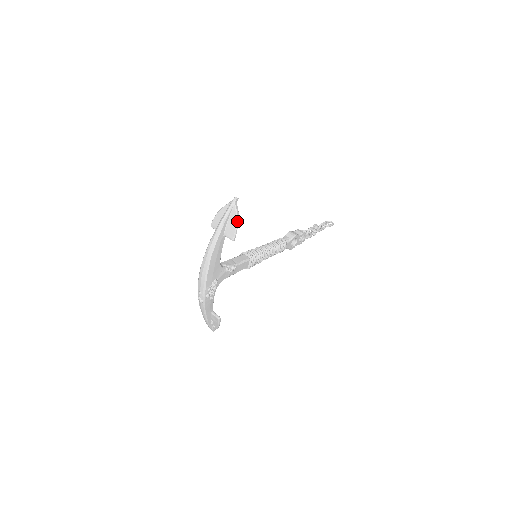
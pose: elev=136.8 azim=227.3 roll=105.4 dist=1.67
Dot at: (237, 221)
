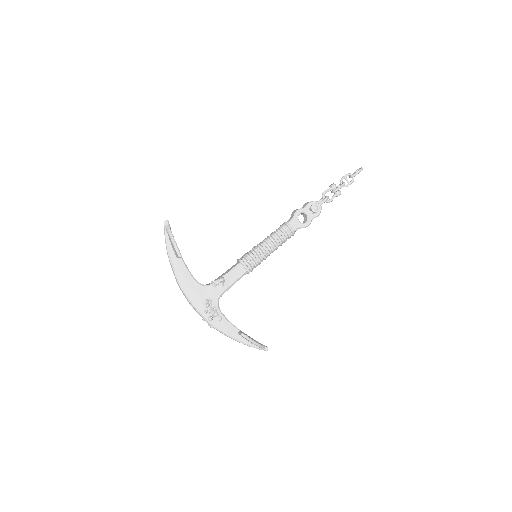
Dot at: (172, 239)
